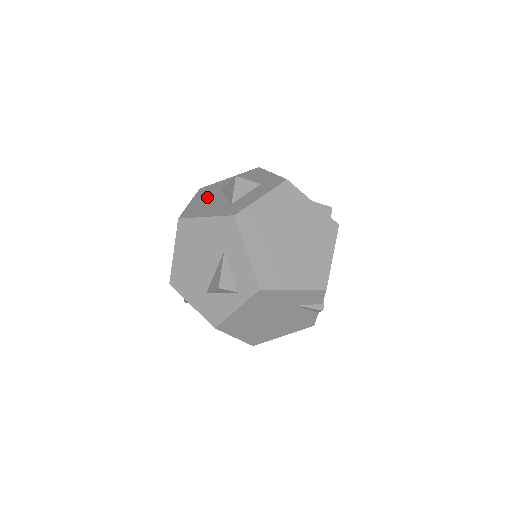
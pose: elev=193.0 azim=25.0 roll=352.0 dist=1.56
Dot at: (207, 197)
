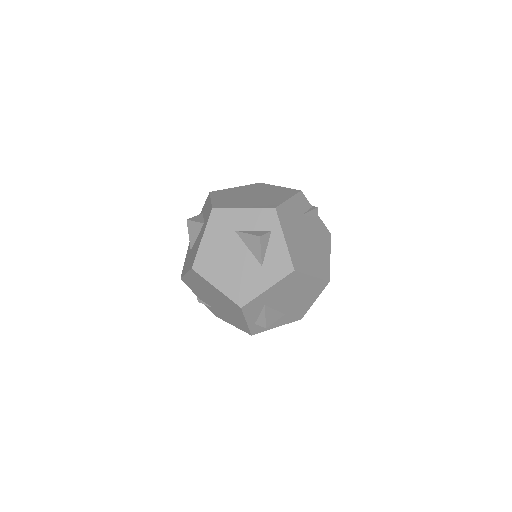
Dot at: (189, 258)
